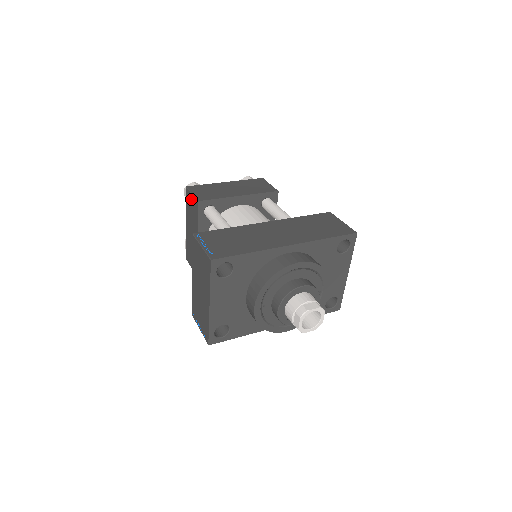
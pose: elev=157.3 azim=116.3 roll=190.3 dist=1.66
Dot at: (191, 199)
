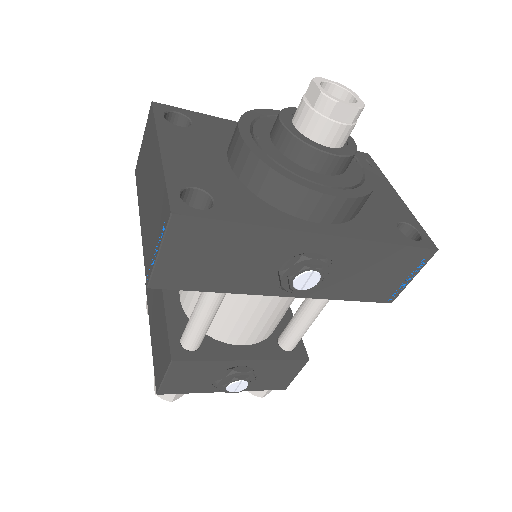
Dot at: occluded
